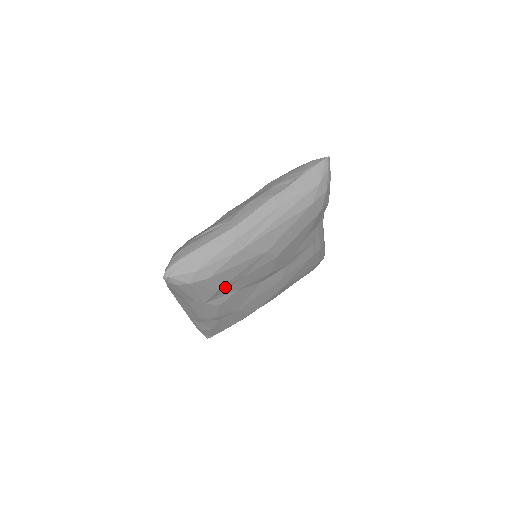
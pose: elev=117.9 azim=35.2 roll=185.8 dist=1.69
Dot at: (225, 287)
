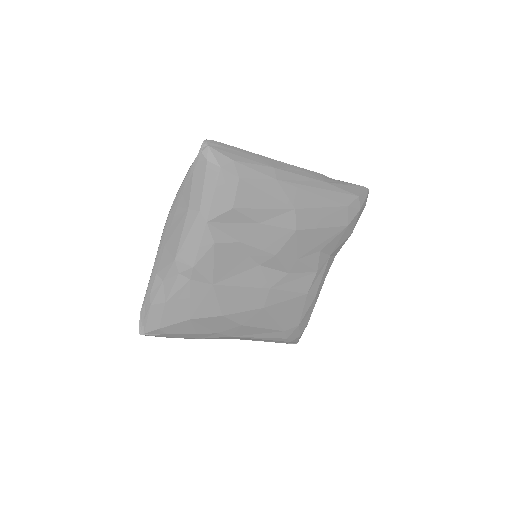
Dot at: (238, 216)
